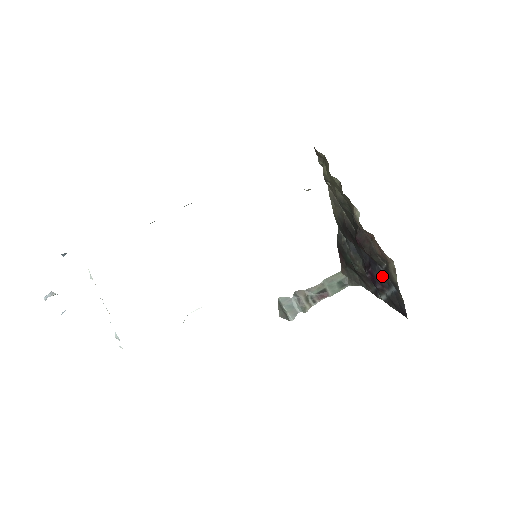
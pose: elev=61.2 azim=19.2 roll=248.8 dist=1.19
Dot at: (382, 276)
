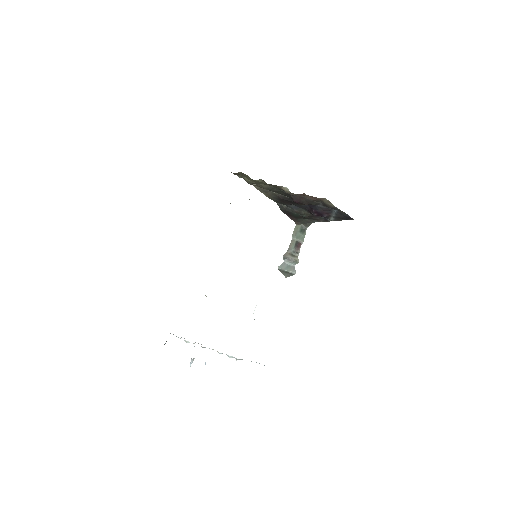
Dot at: (323, 209)
